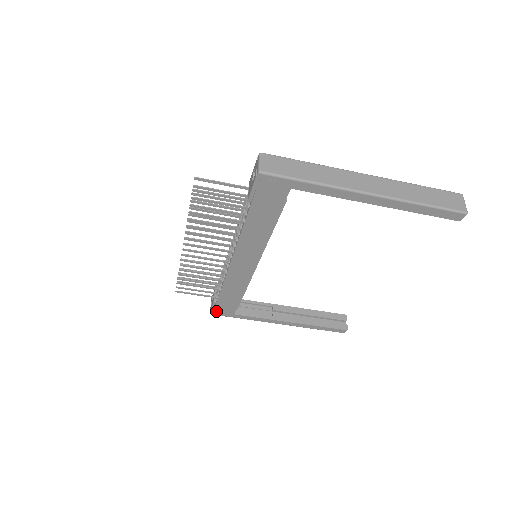
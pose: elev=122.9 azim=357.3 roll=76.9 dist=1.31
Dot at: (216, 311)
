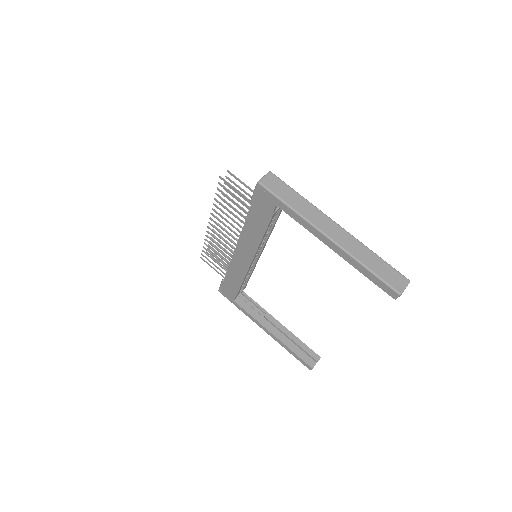
Dot at: (222, 290)
